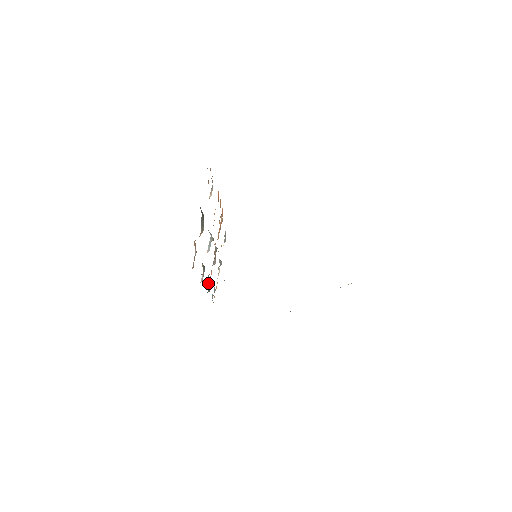
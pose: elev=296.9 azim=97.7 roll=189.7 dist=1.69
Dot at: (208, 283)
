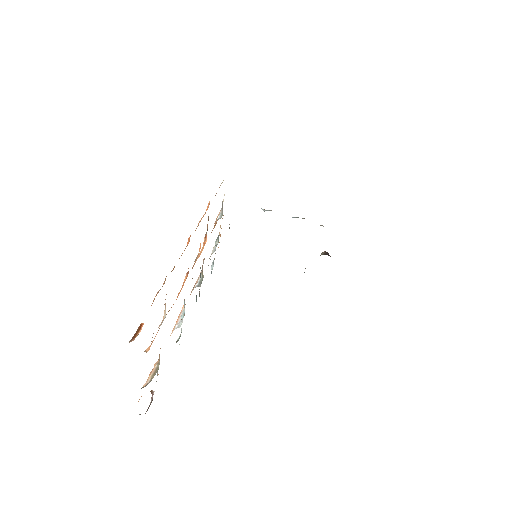
Dot at: (196, 299)
